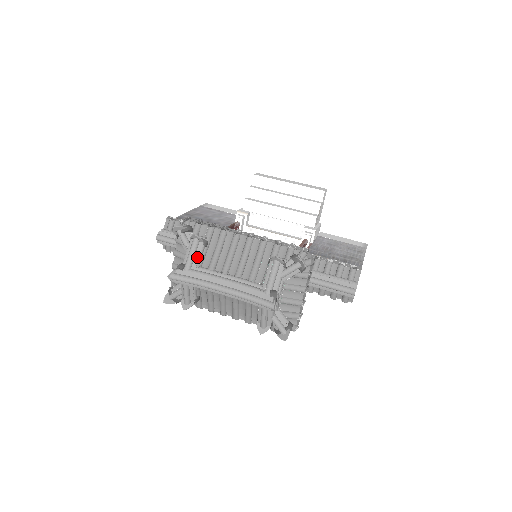
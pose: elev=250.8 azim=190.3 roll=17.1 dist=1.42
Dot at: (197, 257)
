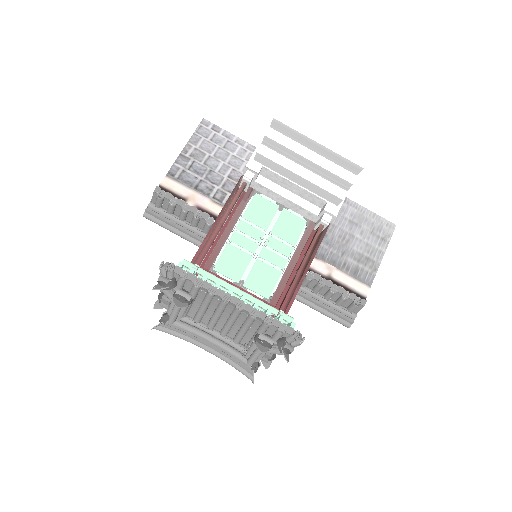
Dot at: (181, 314)
